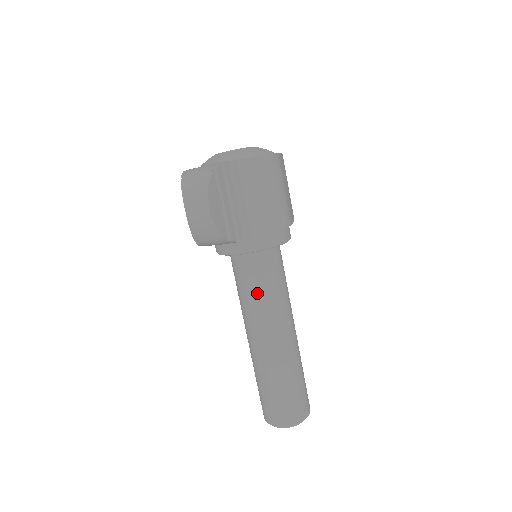
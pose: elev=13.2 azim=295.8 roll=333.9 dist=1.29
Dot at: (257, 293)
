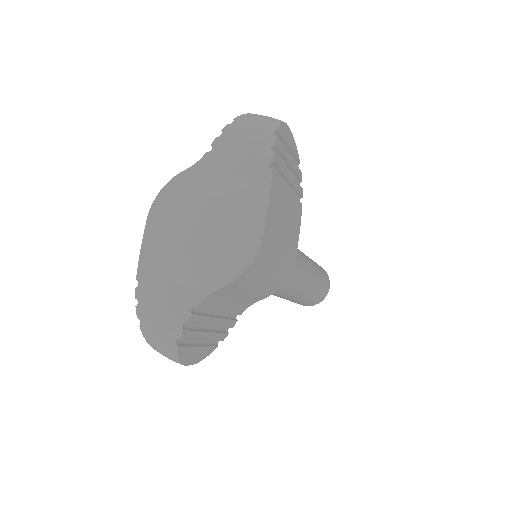
Dot at: occluded
